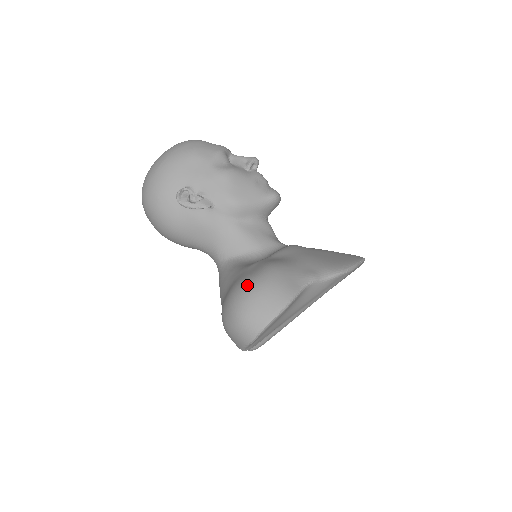
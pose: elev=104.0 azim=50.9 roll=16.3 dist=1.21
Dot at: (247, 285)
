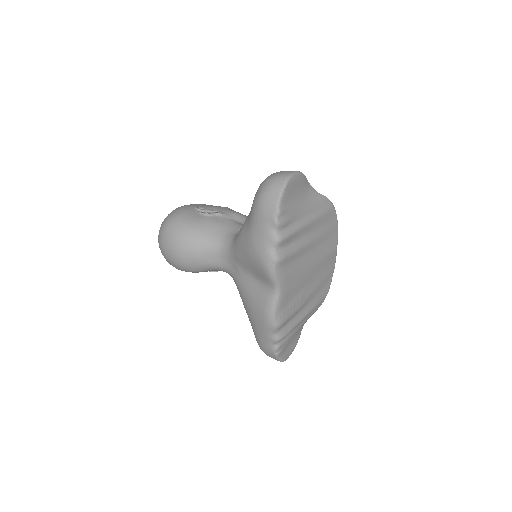
Dot at: occluded
